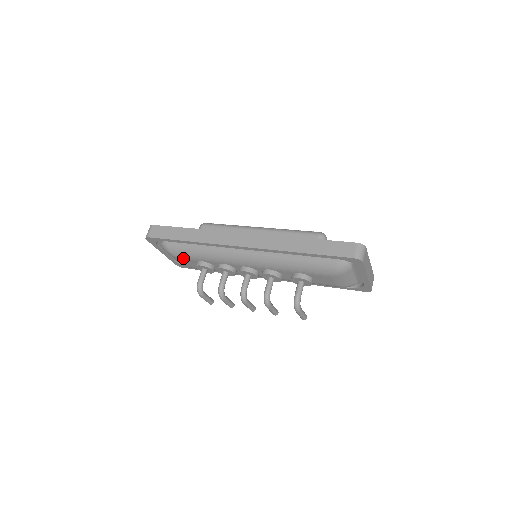
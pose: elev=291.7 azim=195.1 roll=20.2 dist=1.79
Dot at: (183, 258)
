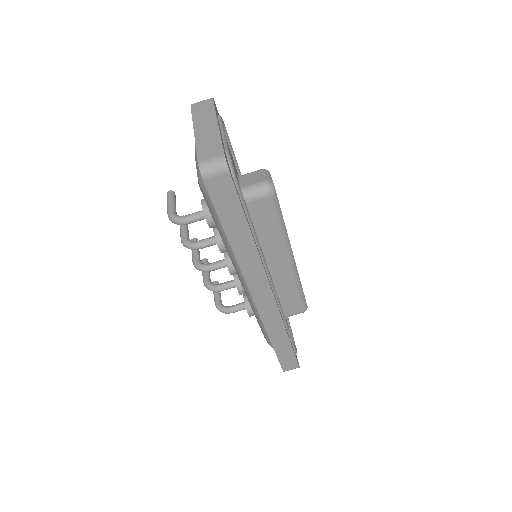
Dot at: occluded
